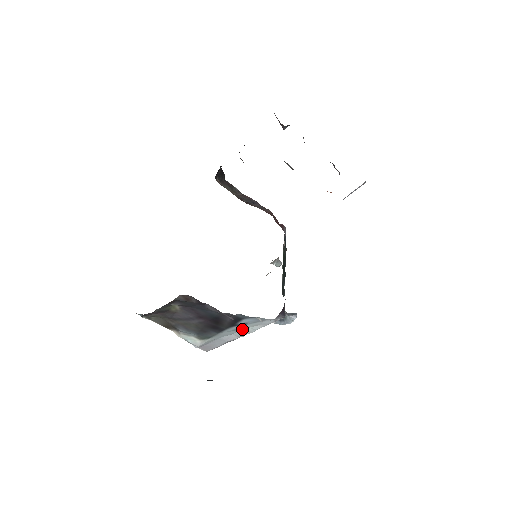
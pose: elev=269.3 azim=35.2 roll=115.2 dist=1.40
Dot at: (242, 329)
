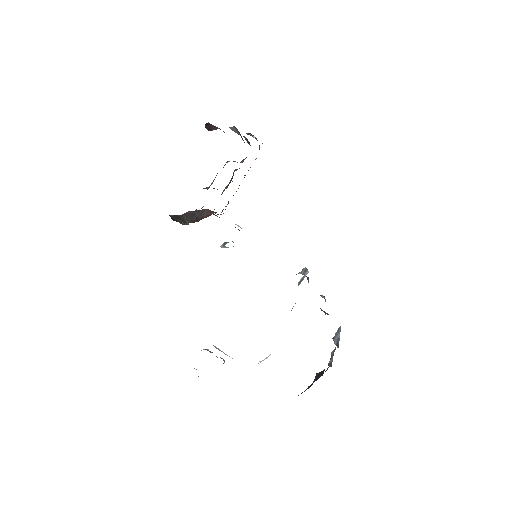
Dot at: occluded
